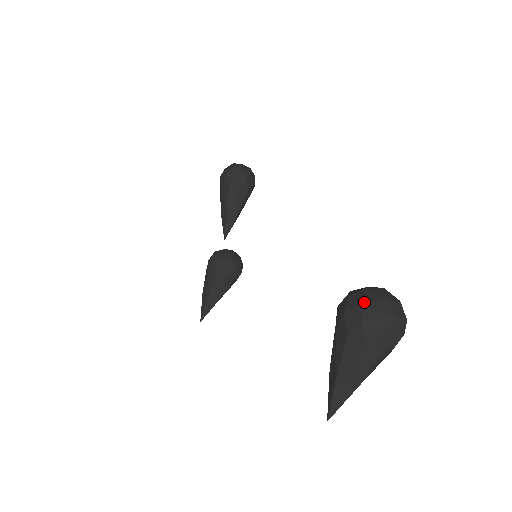
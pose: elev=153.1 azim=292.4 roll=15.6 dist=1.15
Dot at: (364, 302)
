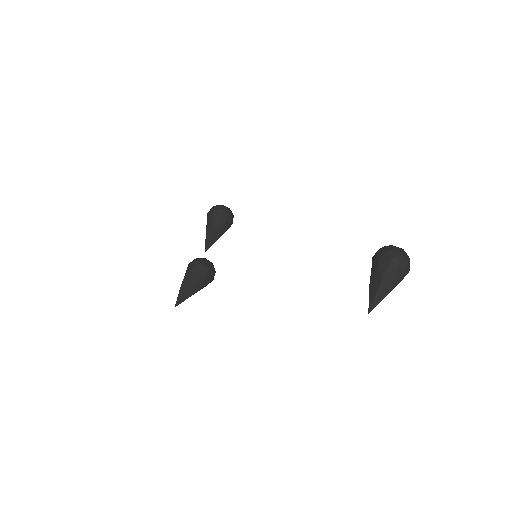
Dot at: (397, 247)
